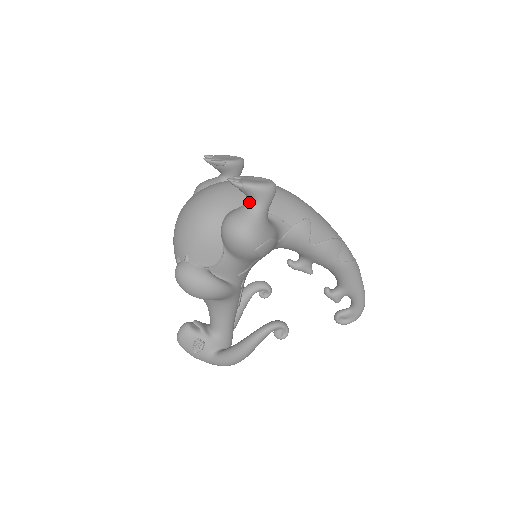
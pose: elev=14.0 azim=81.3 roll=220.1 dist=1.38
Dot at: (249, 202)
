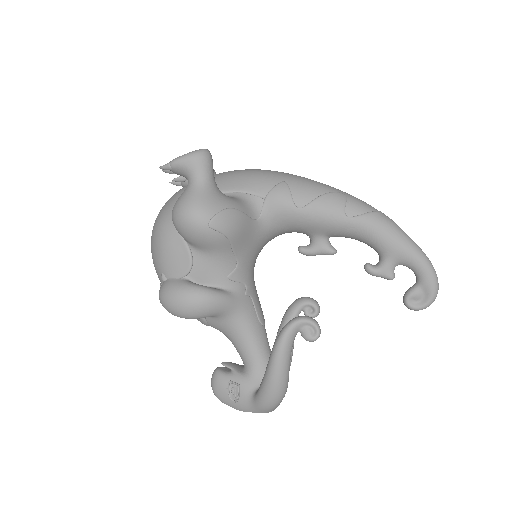
Dot at: occluded
